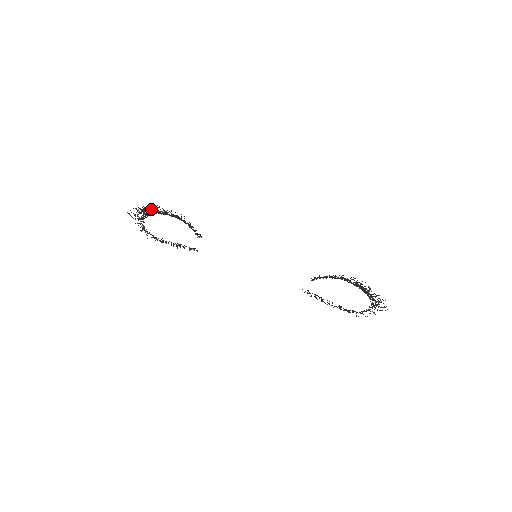
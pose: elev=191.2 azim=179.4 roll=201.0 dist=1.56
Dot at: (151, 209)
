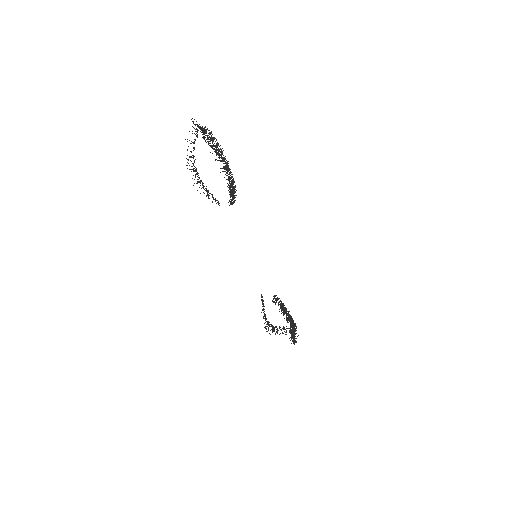
Dot at: (213, 149)
